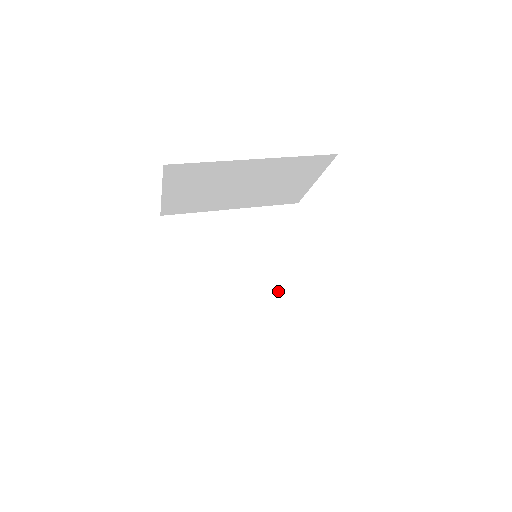
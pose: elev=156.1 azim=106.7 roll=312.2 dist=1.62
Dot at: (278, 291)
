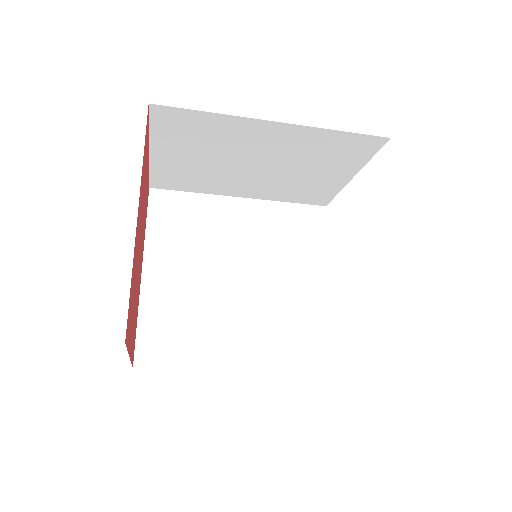
Dot at: (279, 310)
